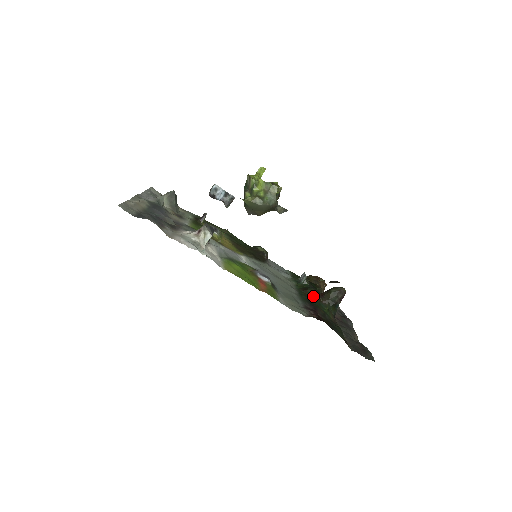
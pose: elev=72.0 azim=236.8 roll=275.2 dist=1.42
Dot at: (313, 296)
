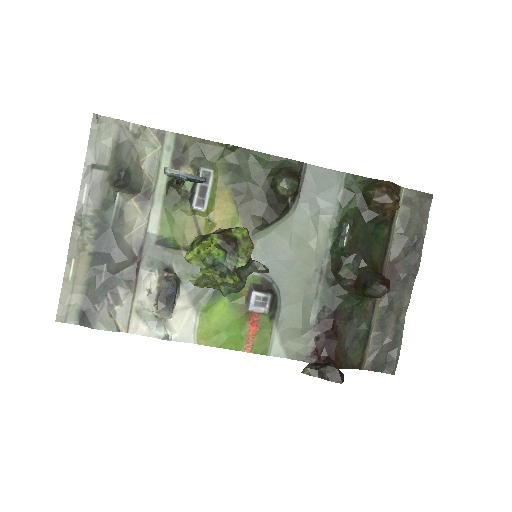
Dot at: (344, 283)
